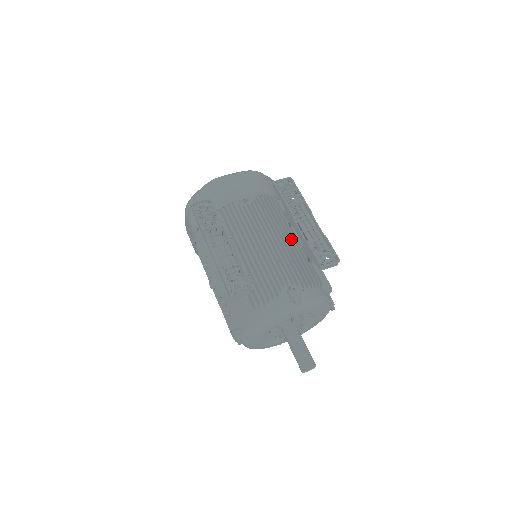
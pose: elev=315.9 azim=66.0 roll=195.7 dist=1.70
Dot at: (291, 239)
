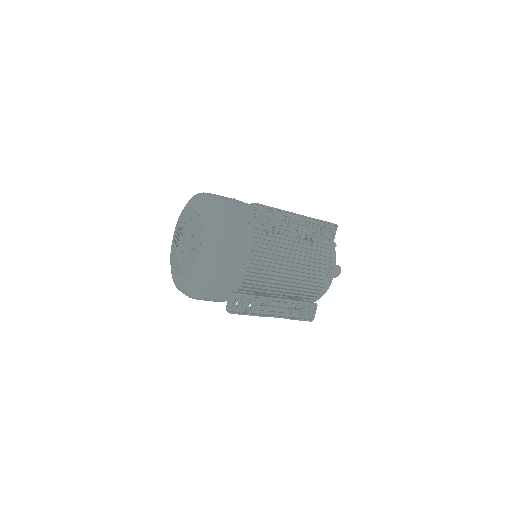
Dot at: occluded
